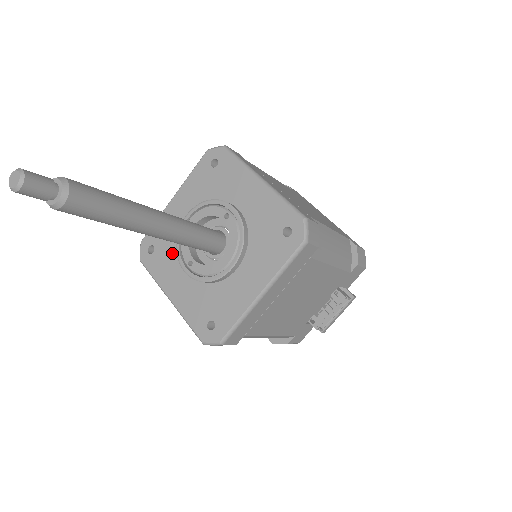
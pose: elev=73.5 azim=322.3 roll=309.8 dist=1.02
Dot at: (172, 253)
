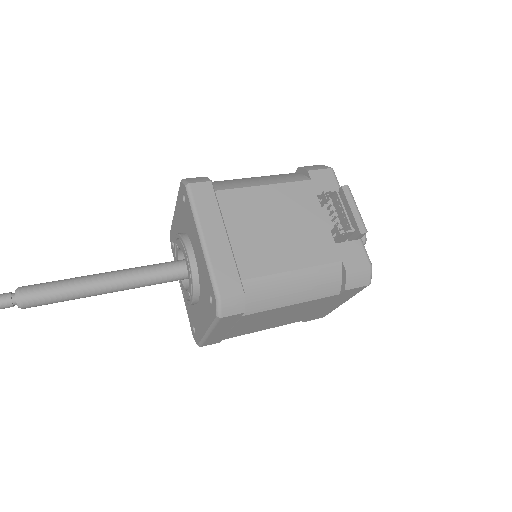
Dot at: (194, 311)
